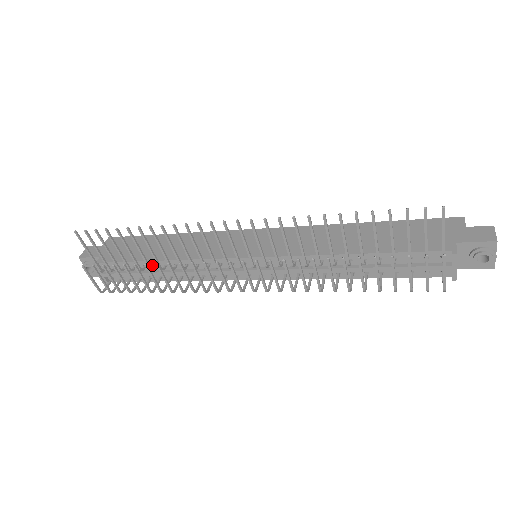
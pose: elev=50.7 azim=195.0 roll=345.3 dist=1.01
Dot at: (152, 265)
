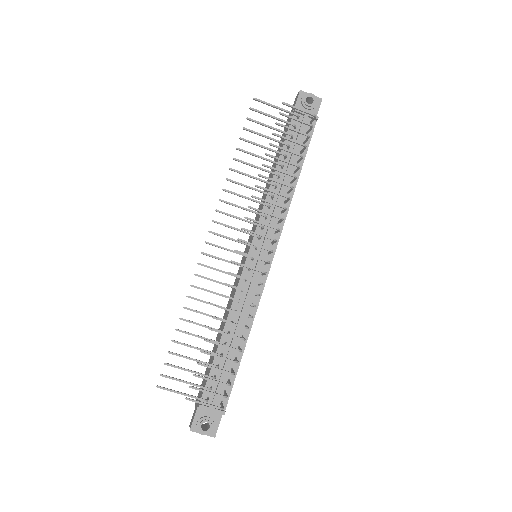
Dot at: (223, 347)
